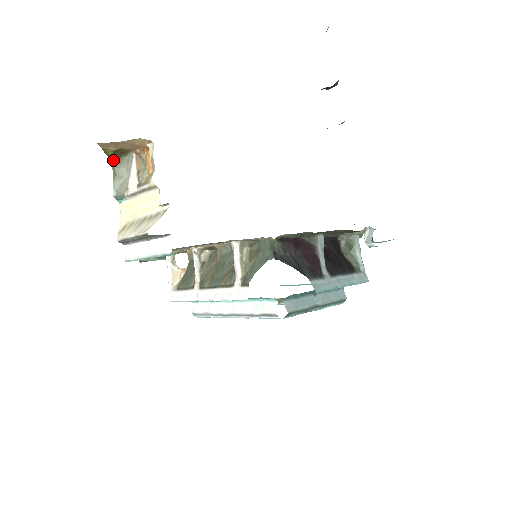
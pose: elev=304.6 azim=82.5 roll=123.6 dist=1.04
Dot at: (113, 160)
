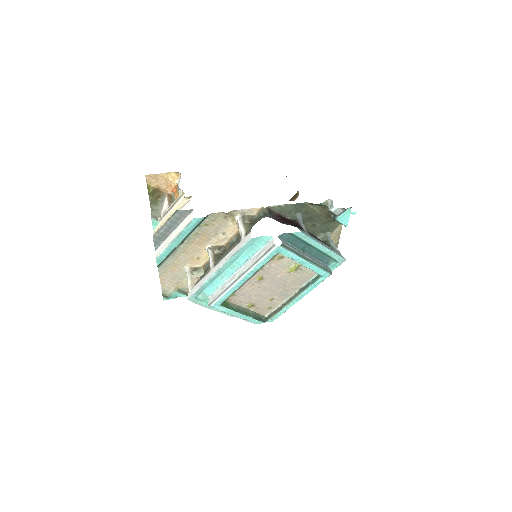
Dot at: (152, 201)
